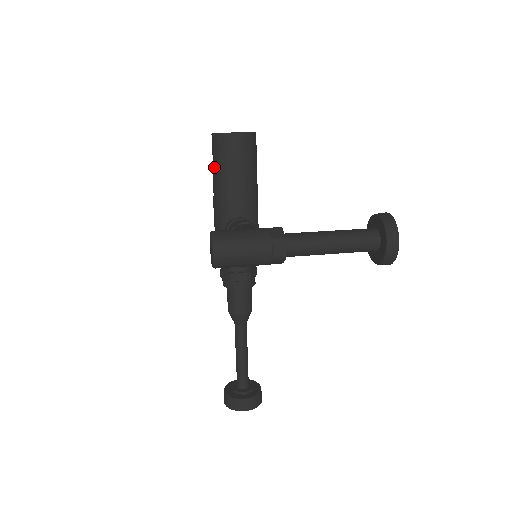
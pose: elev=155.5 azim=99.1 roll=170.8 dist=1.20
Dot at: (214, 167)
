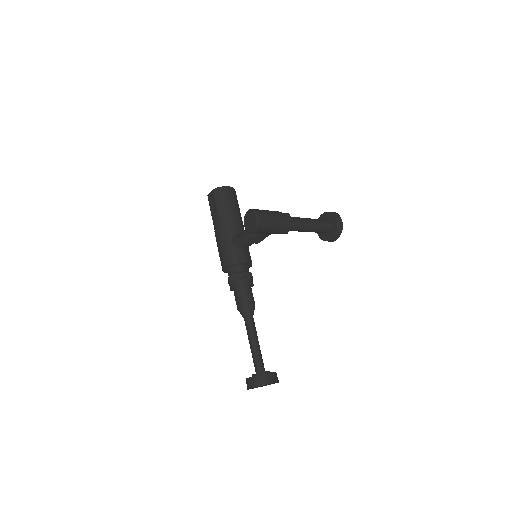
Dot at: (217, 208)
